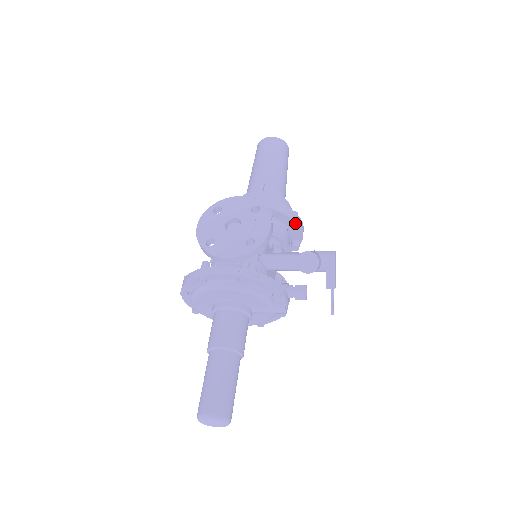
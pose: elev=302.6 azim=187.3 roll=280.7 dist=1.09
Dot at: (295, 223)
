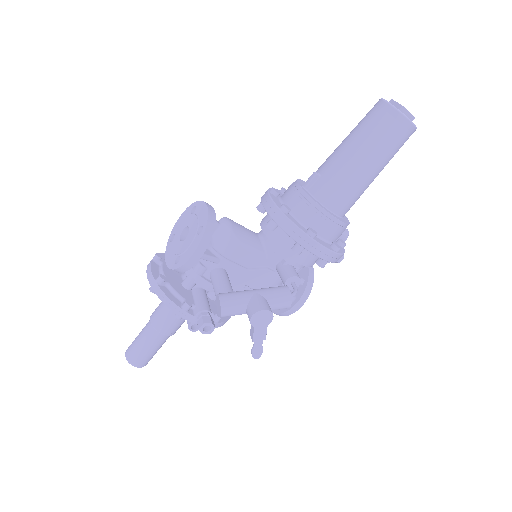
Dot at: (300, 245)
